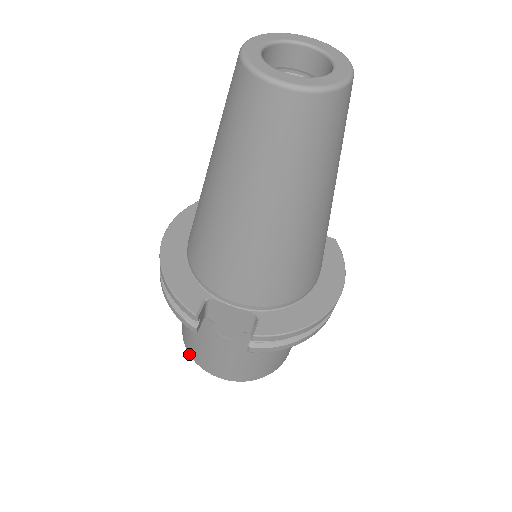
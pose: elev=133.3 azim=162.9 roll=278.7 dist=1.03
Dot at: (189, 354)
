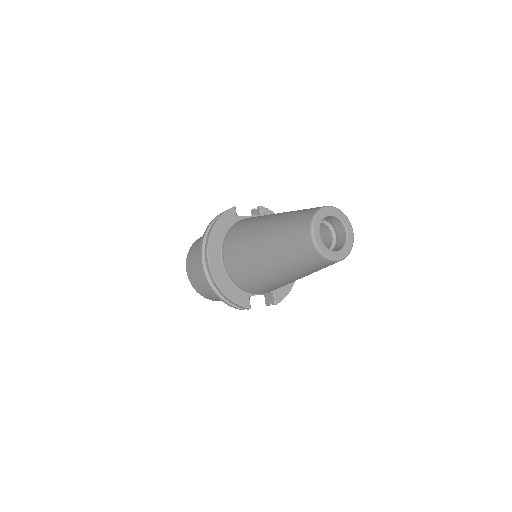
Dot at: (203, 296)
